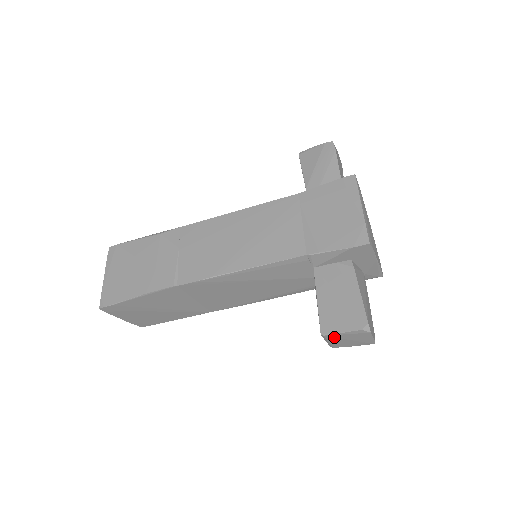
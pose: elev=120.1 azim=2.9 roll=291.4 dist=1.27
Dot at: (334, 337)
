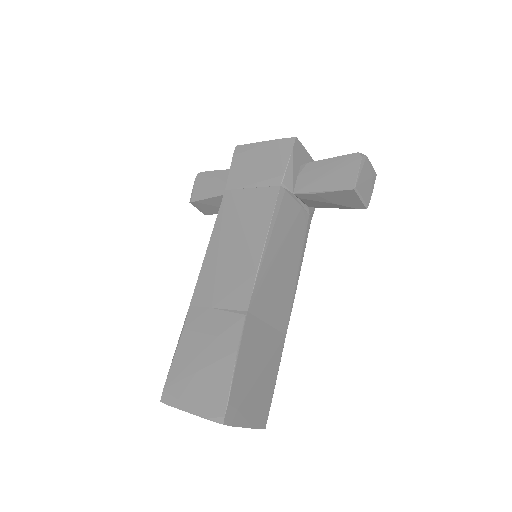
Dot at: (360, 184)
